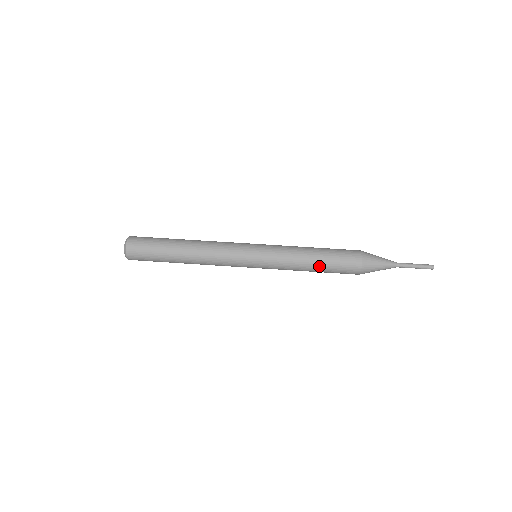
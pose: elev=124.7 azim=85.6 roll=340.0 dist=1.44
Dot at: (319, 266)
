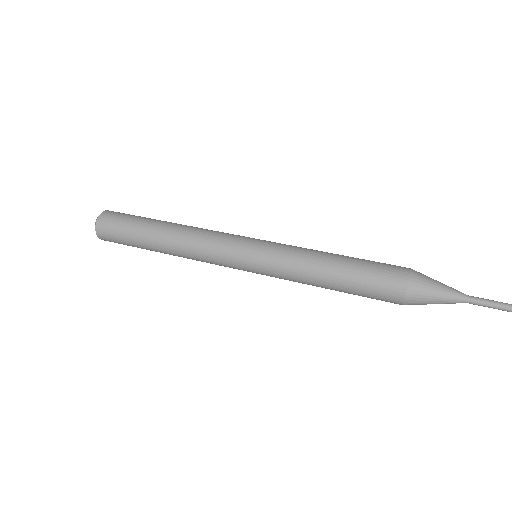
Dot at: (339, 287)
